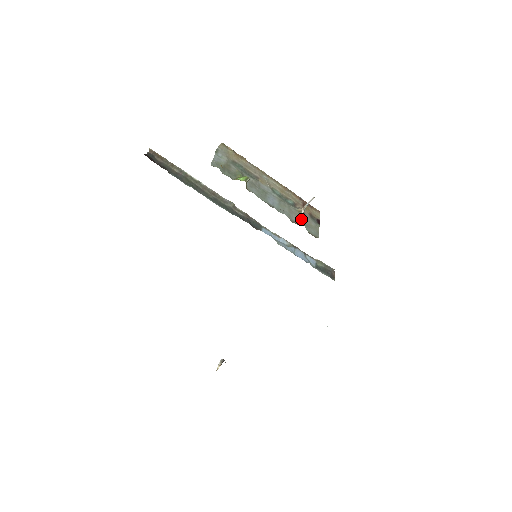
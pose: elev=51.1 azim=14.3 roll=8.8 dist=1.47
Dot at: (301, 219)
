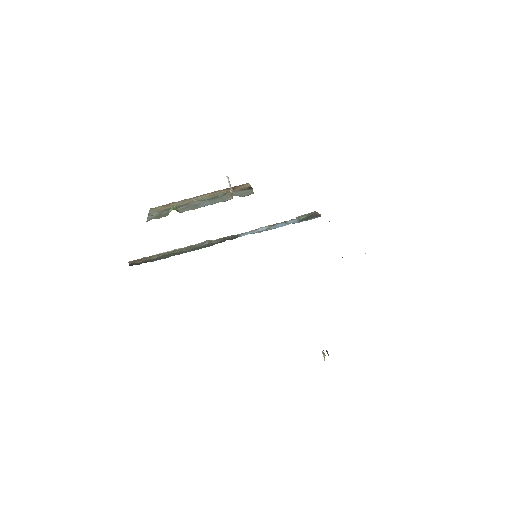
Dot at: (232, 195)
